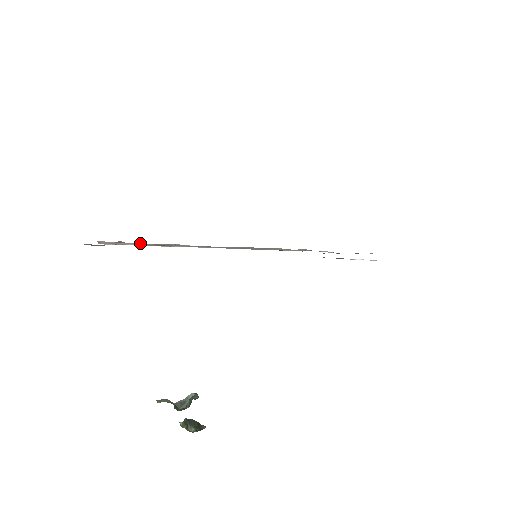
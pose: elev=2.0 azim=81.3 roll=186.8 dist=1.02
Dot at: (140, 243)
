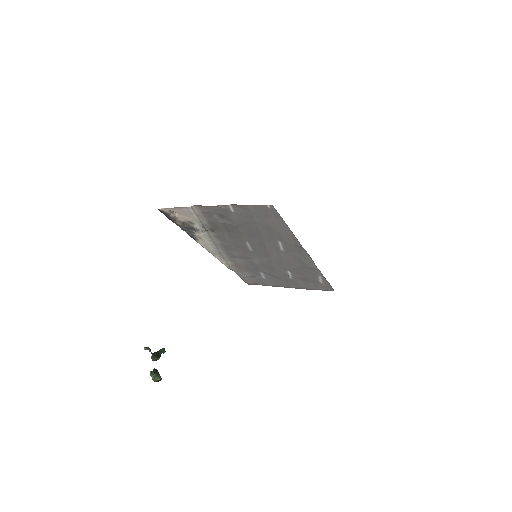
Dot at: (201, 219)
